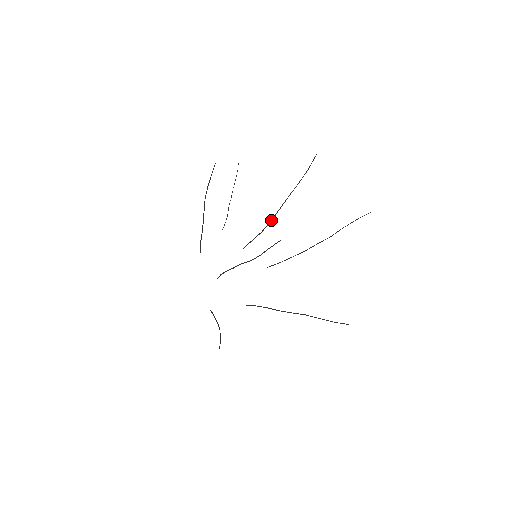
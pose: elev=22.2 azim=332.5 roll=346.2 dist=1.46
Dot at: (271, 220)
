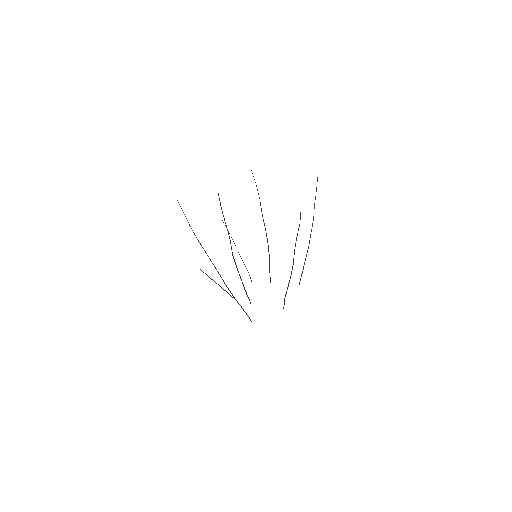
Dot at: (267, 241)
